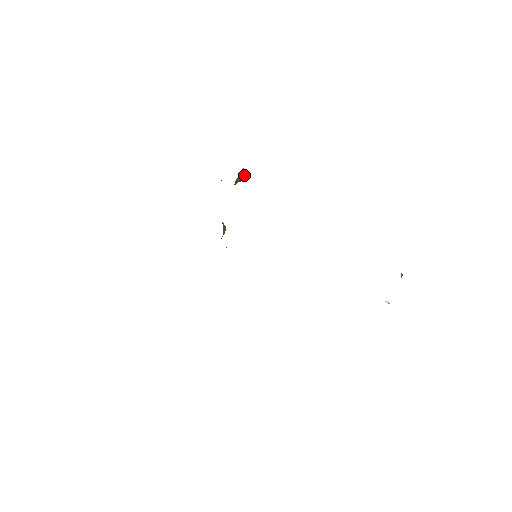
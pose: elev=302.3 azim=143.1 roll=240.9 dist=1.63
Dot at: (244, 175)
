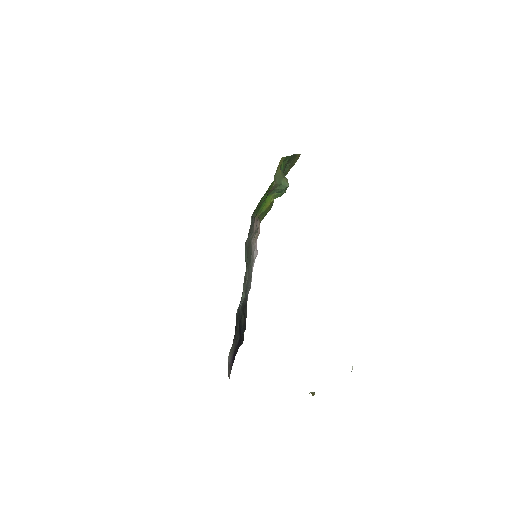
Dot at: (281, 191)
